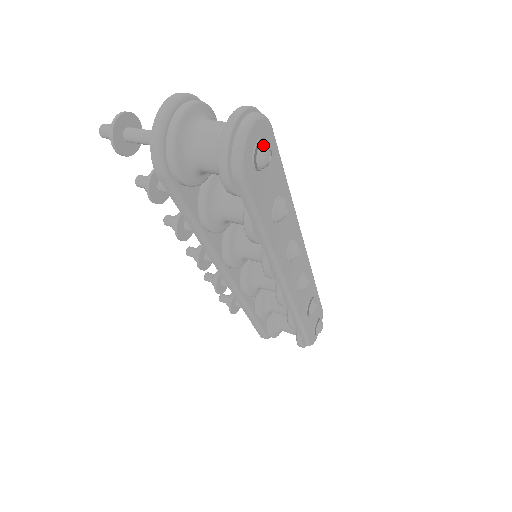
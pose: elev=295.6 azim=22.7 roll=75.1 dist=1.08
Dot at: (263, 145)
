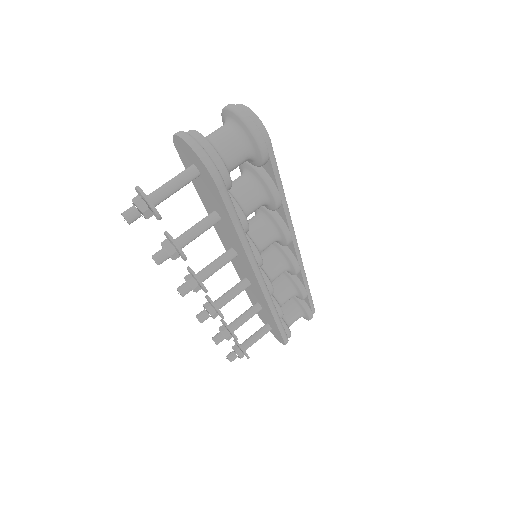
Dot at: occluded
